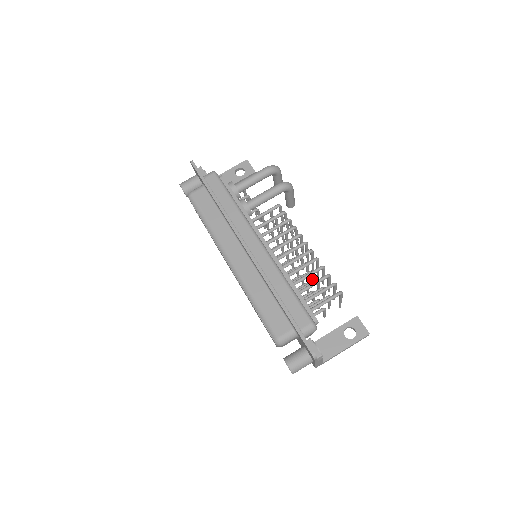
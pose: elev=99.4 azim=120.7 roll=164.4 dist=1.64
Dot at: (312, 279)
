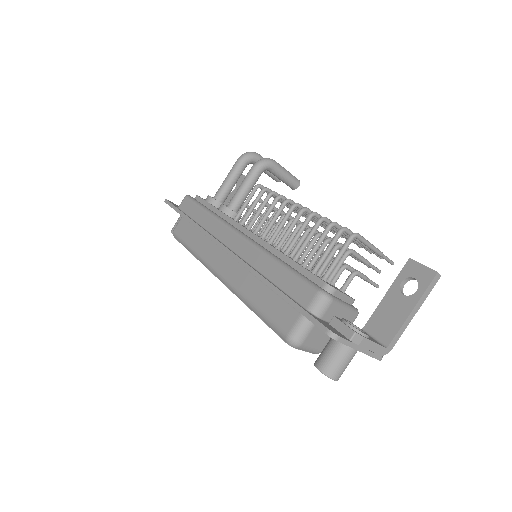
Dot at: occluded
